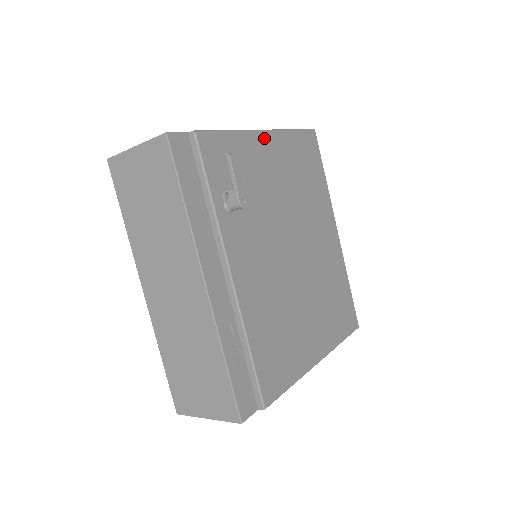
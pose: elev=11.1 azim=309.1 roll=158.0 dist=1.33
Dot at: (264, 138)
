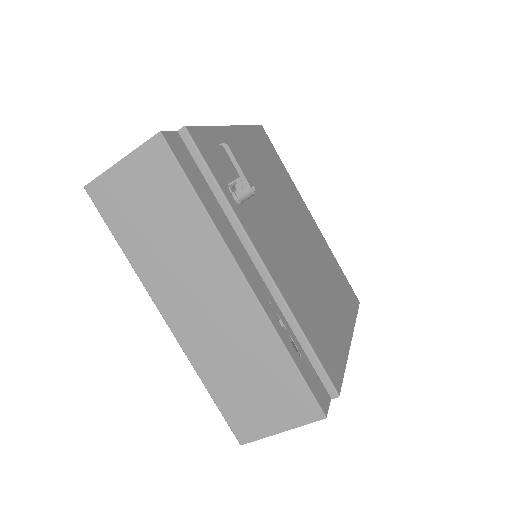
Dot at: (234, 133)
